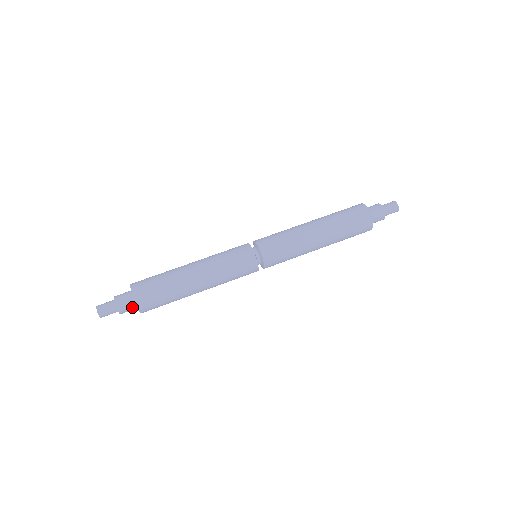
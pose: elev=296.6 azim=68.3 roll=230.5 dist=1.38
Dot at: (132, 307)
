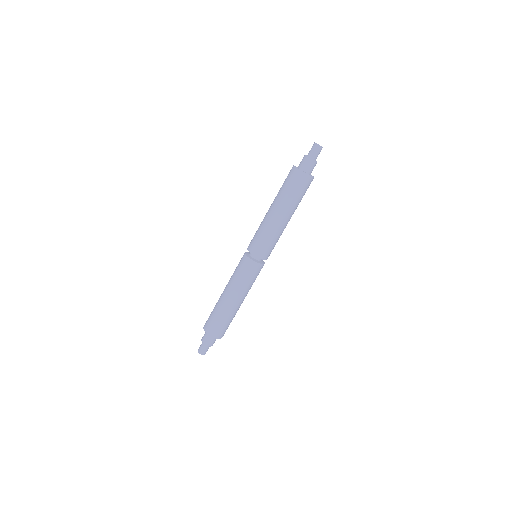
Dot at: occluded
